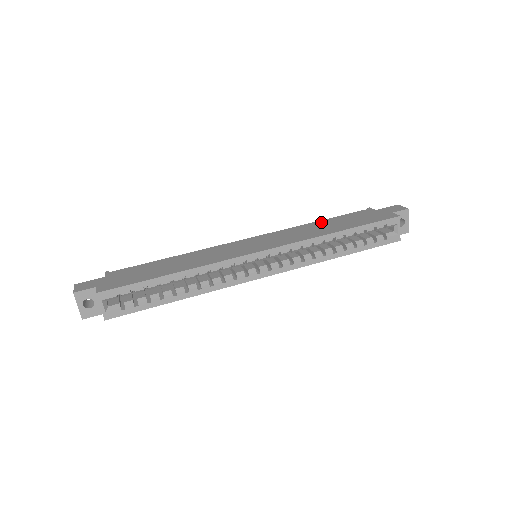
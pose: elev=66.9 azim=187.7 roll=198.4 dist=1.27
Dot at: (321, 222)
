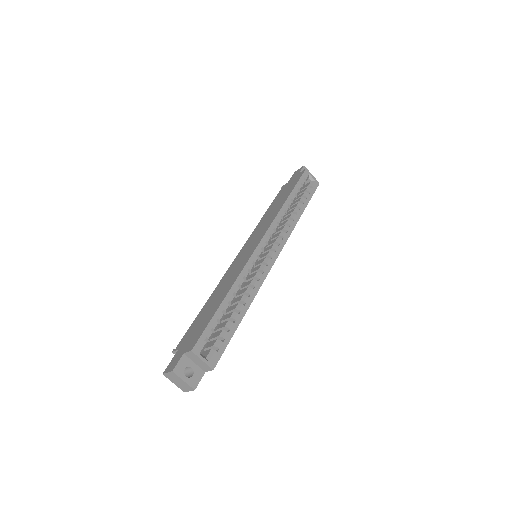
Dot at: (268, 211)
